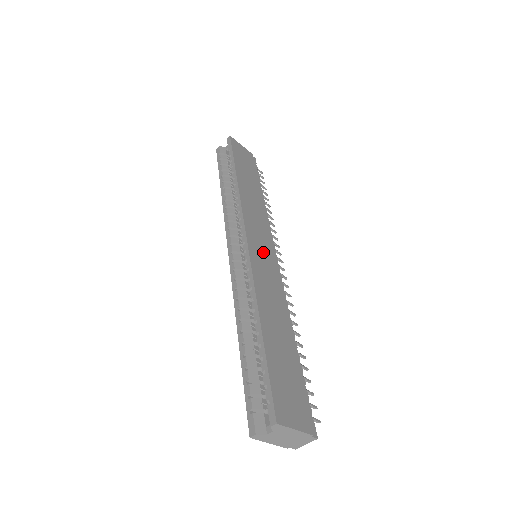
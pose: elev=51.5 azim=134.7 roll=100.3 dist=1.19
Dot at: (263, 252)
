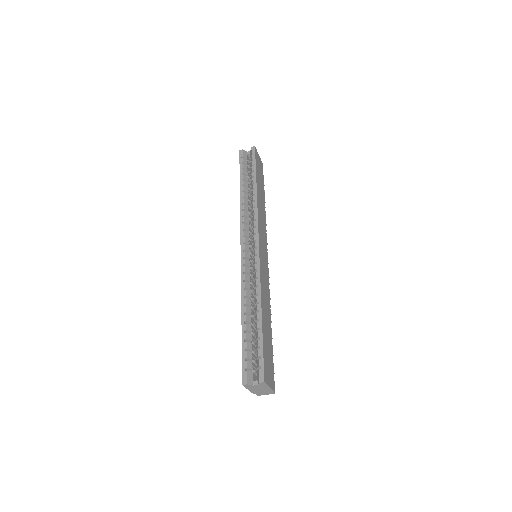
Dot at: (264, 257)
